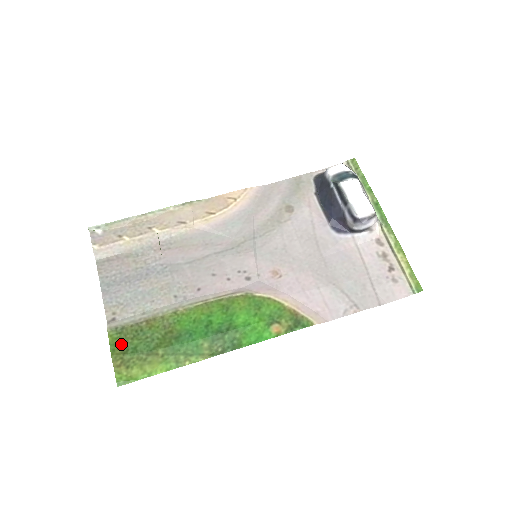
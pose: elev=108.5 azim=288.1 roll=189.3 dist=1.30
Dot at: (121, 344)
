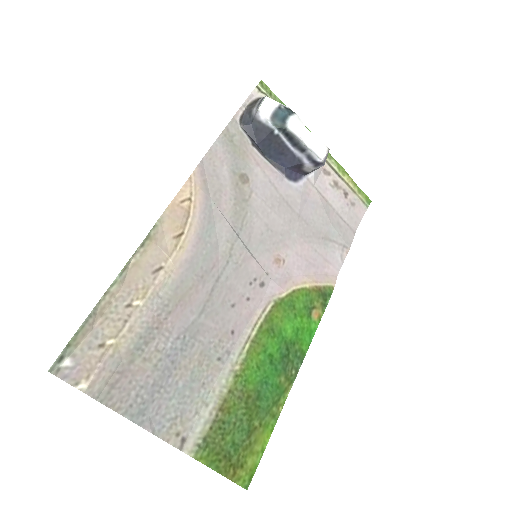
Dot at: (218, 455)
